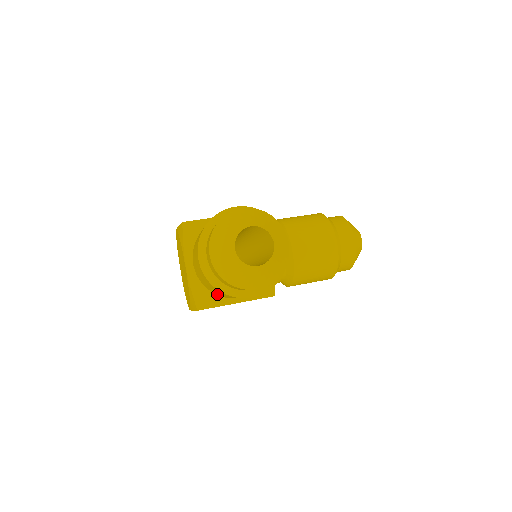
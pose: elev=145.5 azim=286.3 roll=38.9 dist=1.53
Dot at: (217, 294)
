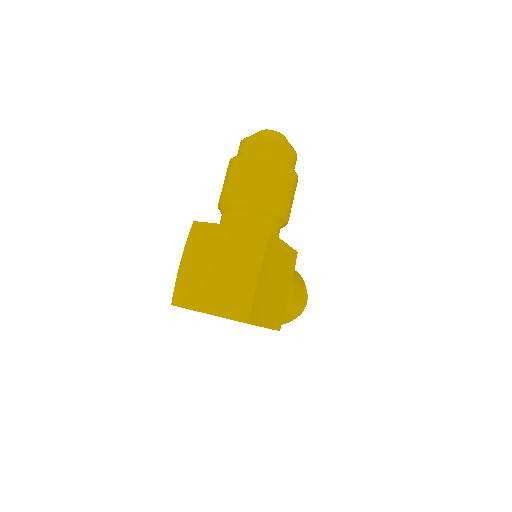
Dot at: (273, 205)
